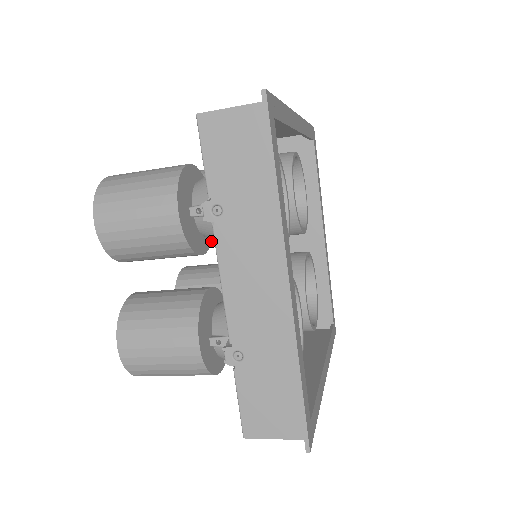
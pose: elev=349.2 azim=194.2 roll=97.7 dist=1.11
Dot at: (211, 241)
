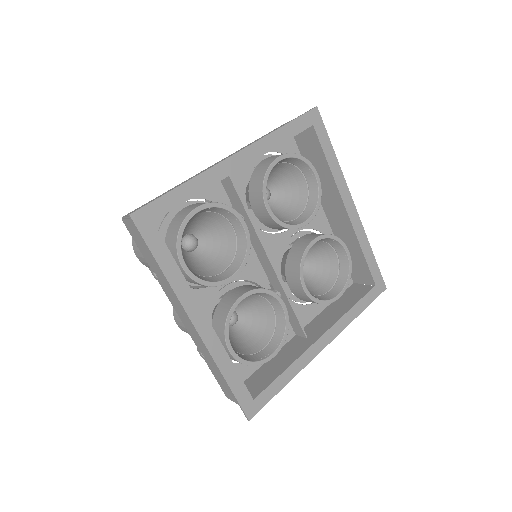
Dot at: occluded
